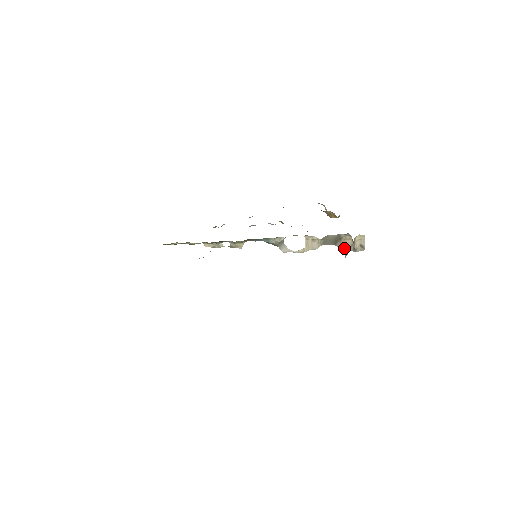
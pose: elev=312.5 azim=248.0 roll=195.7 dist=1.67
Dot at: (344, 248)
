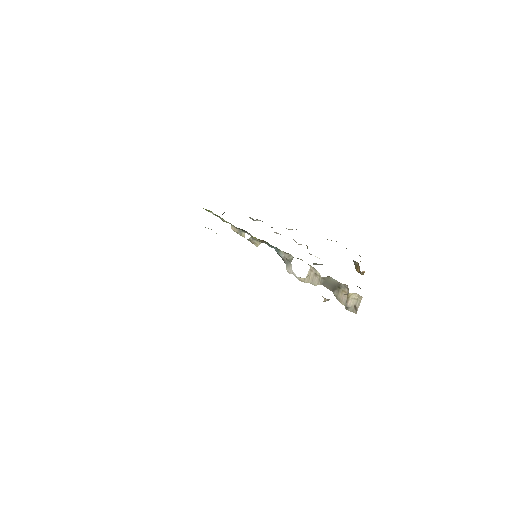
Dot at: (339, 300)
